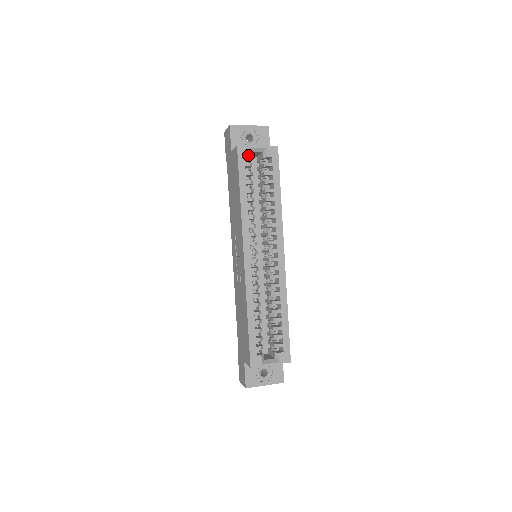
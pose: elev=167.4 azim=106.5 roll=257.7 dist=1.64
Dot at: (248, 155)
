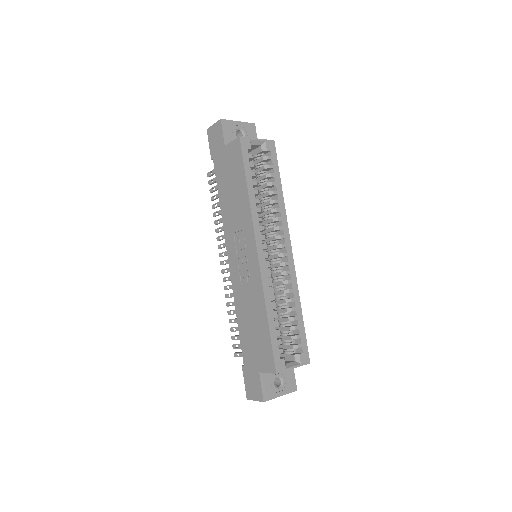
Dot at: (250, 147)
